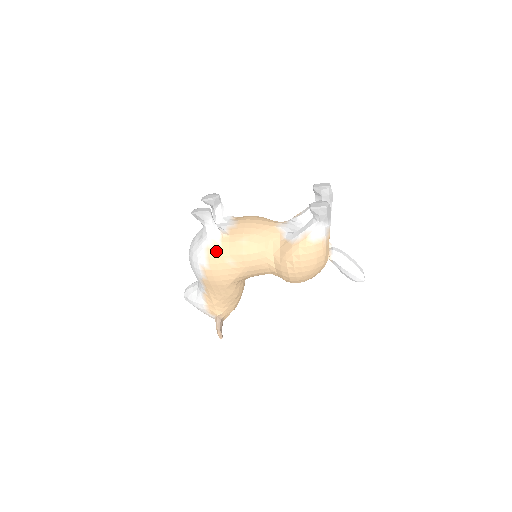
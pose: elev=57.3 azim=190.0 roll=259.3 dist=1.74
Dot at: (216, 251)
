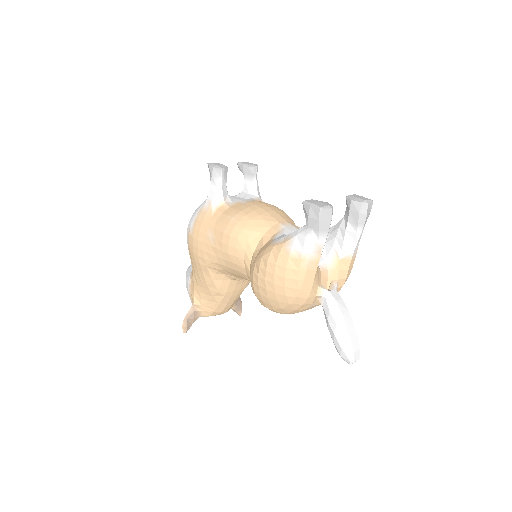
Dot at: (206, 216)
